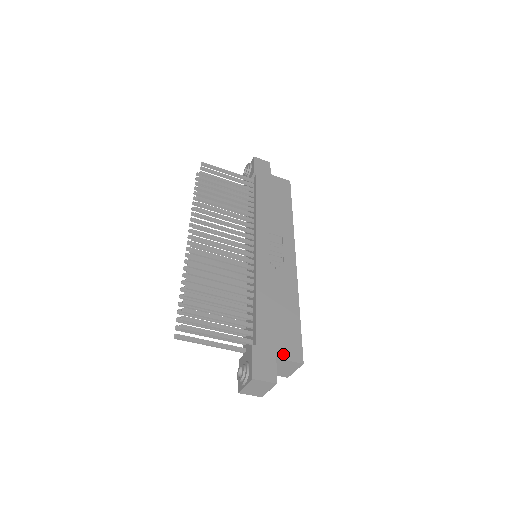
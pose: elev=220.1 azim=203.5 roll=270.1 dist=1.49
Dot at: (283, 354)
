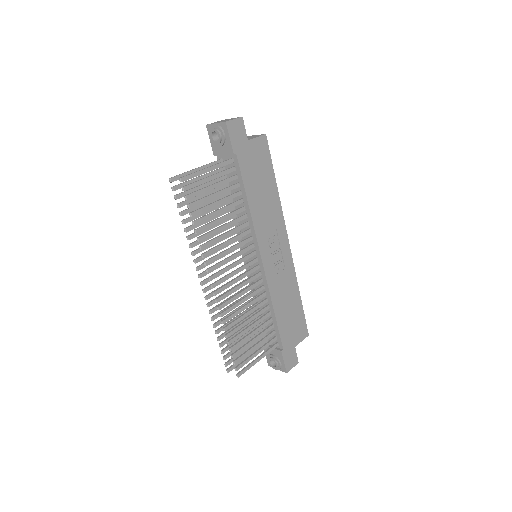
Dot at: (298, 340)
